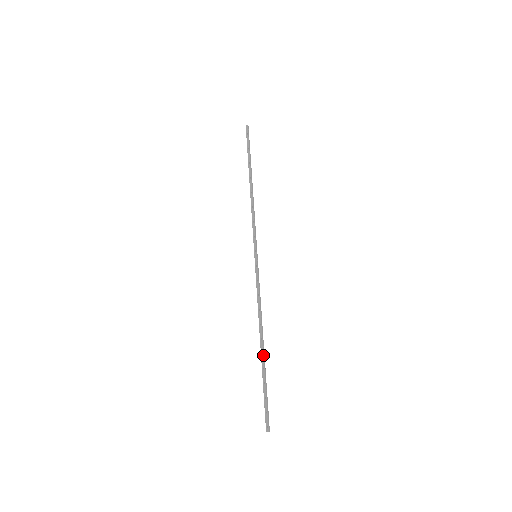
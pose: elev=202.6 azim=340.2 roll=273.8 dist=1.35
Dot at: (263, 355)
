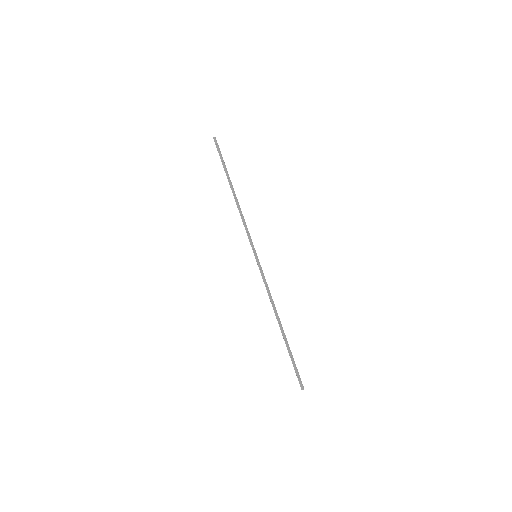
Dot at: (284, 335)
